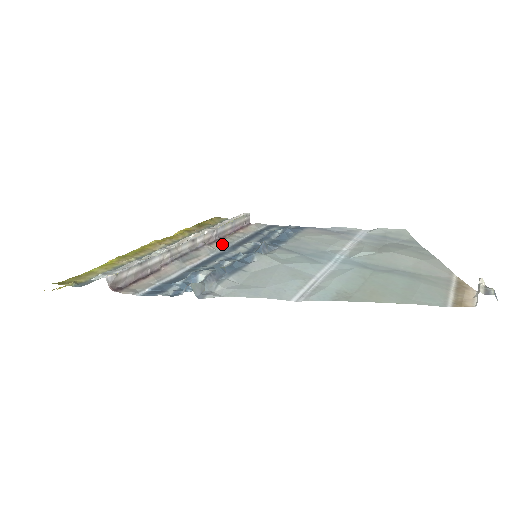
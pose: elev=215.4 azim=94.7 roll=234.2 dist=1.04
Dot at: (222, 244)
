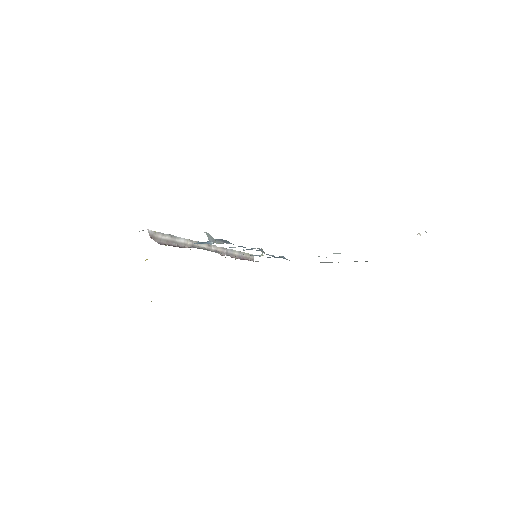
Dot at: occluded
